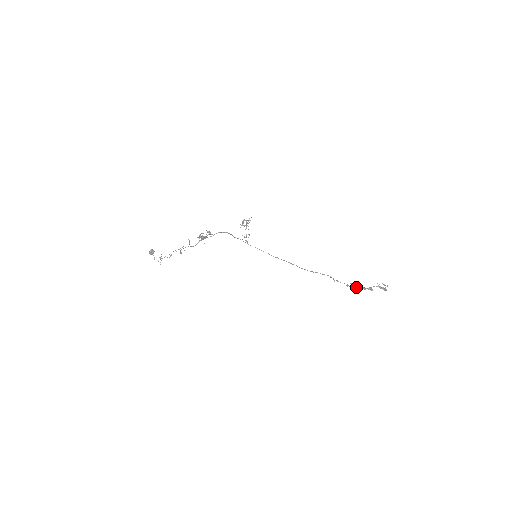
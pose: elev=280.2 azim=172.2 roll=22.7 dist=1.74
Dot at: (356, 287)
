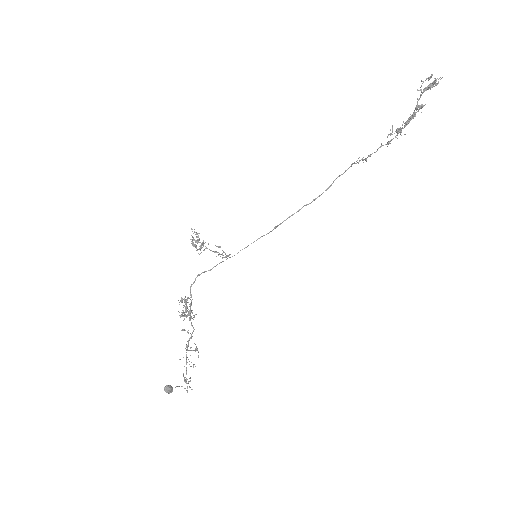
Dot at: (399, 130)
